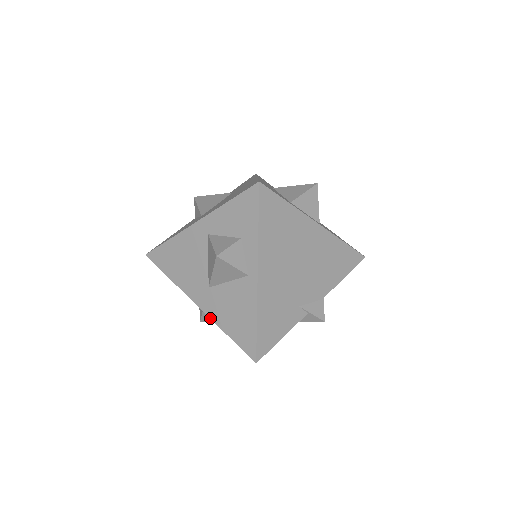
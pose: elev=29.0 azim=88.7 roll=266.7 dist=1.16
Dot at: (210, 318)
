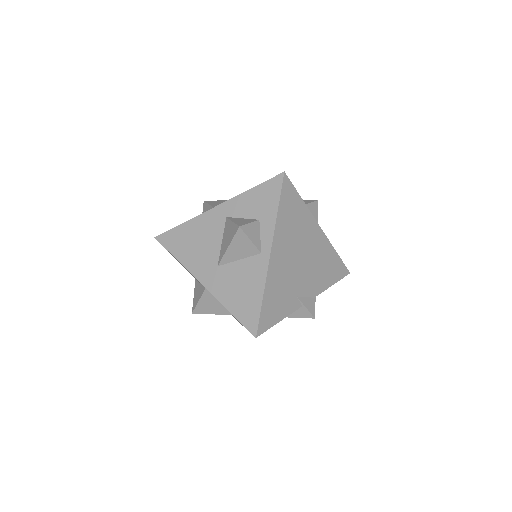
Dot at: (214, 296)
